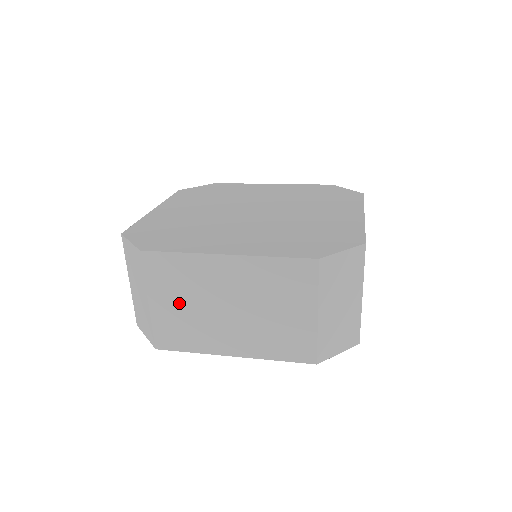
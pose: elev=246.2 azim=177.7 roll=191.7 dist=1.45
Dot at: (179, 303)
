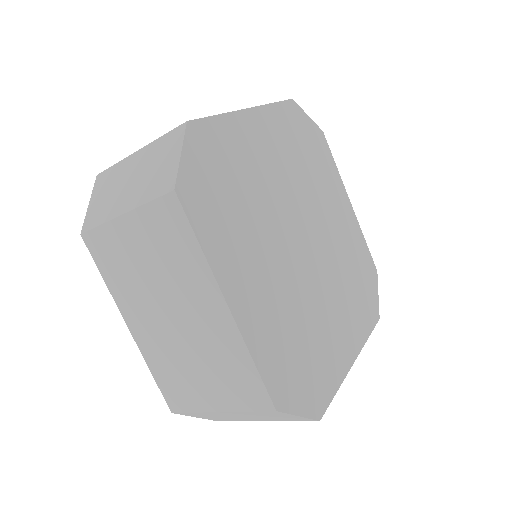
Dot at: (144, 255)
